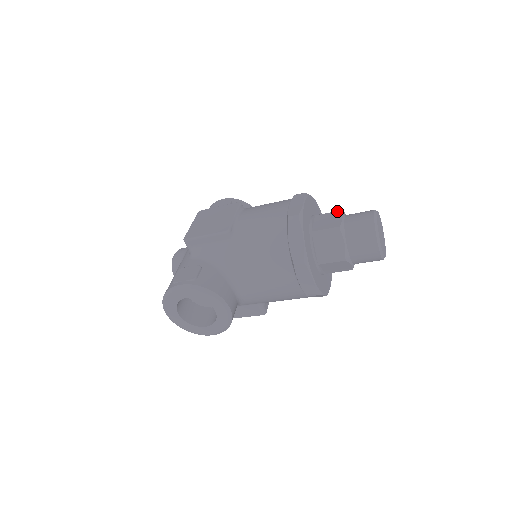
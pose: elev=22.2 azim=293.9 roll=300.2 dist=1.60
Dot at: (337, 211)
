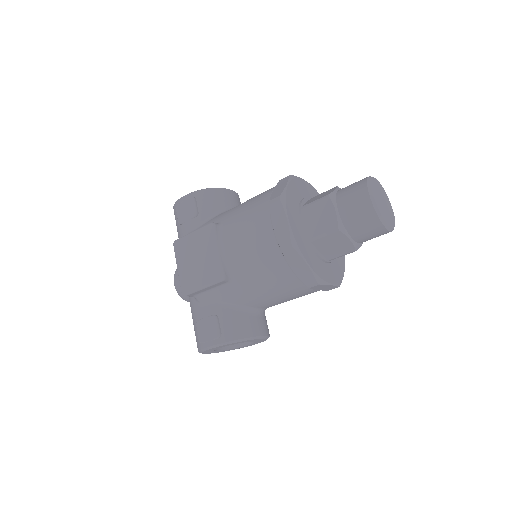
Dot at: (325, 199)
